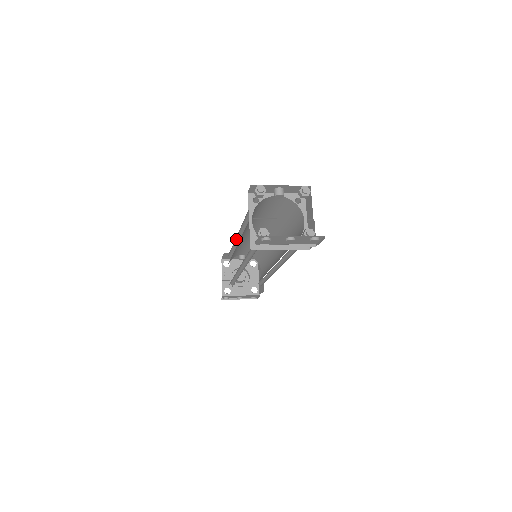
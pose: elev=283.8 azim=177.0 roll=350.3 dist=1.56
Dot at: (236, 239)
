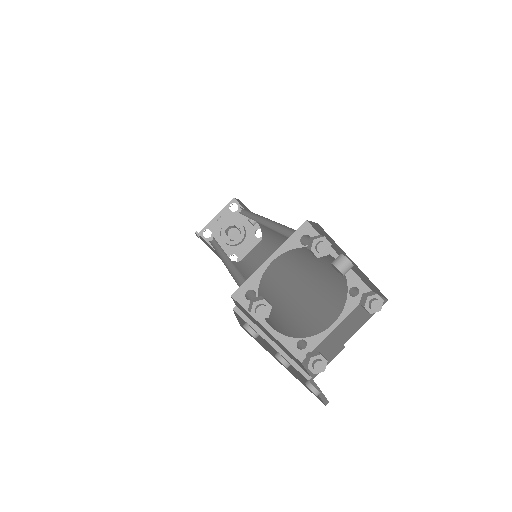
Dot at: occluded
